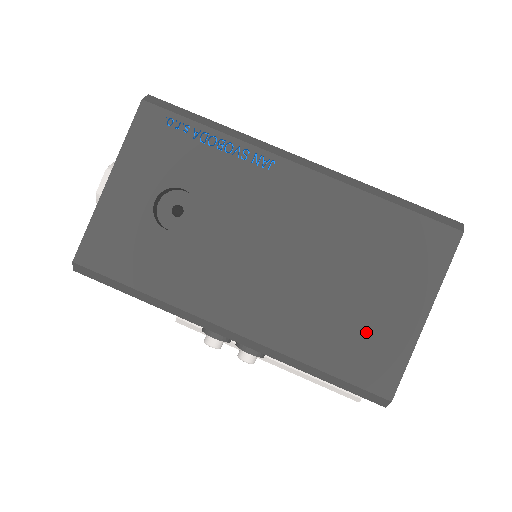
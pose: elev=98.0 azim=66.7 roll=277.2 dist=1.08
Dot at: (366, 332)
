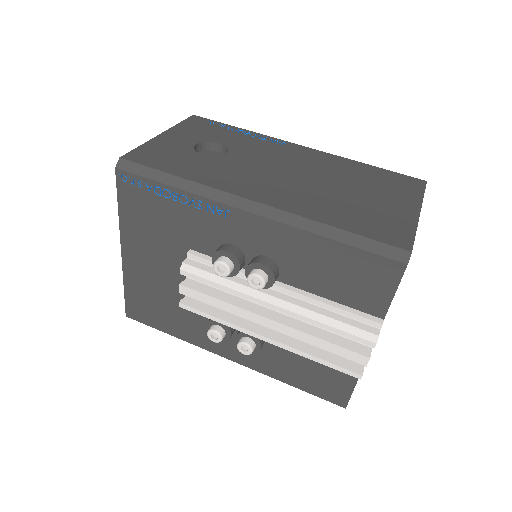
Dot at: (374, 214)
